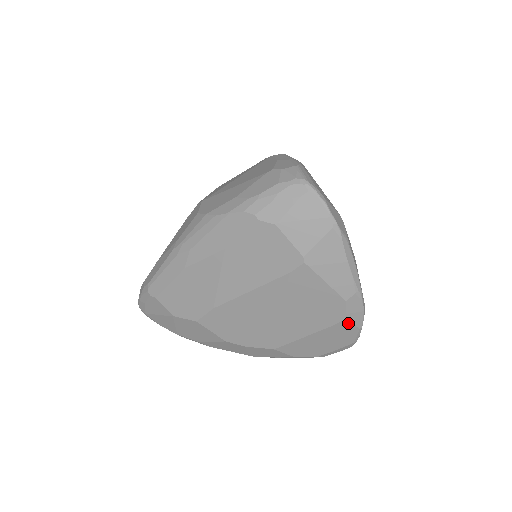
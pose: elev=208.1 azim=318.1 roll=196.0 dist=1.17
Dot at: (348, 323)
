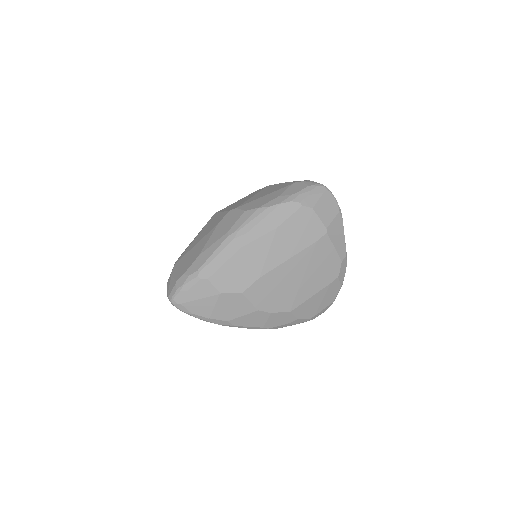
Dot at: (338, 281)
